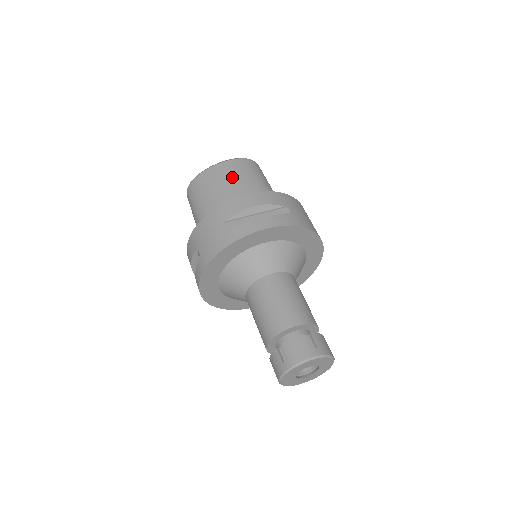
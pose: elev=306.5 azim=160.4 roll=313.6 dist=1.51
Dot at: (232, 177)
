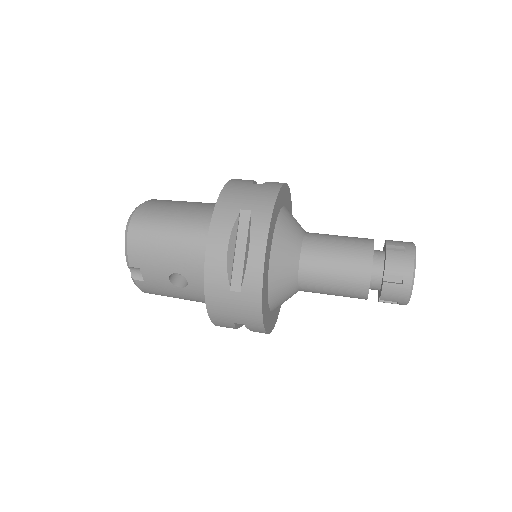
Dot at: occluded
